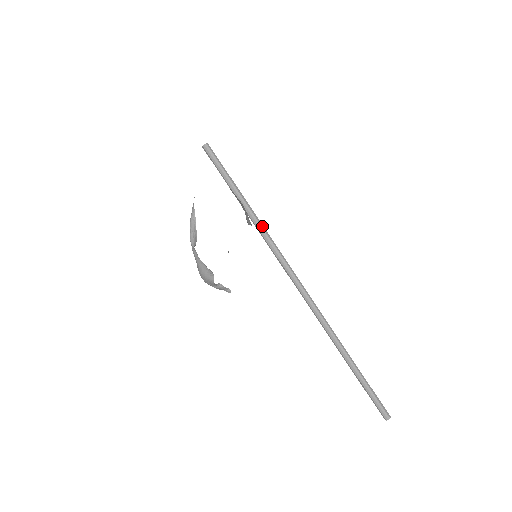
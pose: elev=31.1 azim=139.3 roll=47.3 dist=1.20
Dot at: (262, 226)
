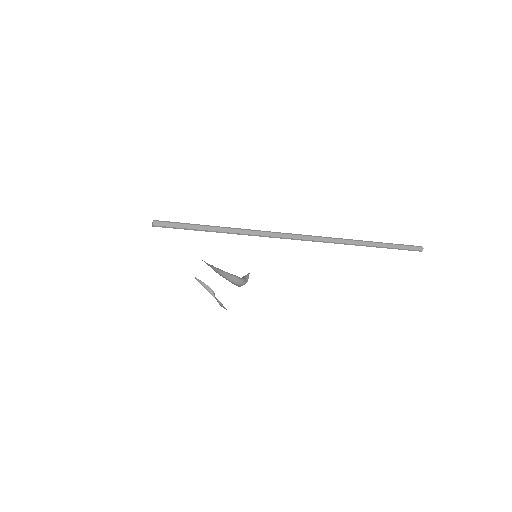
Dot at: (244, 233)
